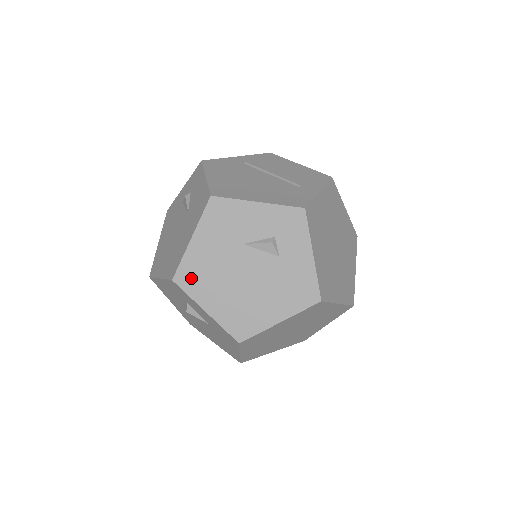
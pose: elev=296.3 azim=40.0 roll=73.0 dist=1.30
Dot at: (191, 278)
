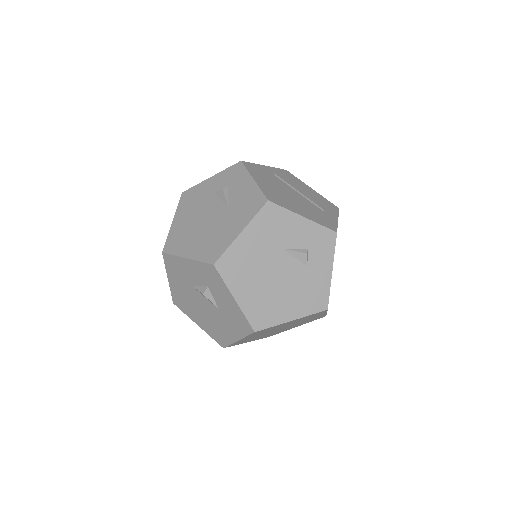
Dot at: (231, 267)
